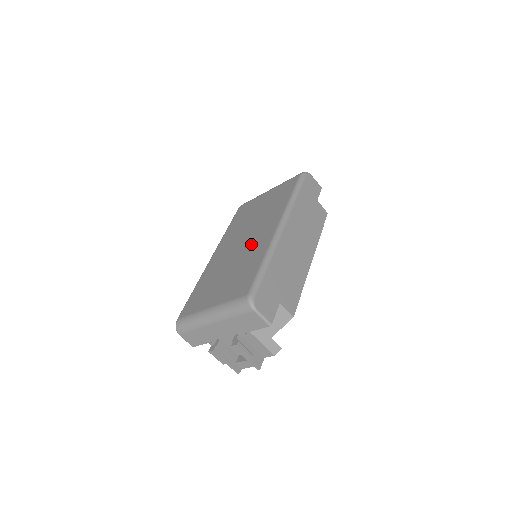
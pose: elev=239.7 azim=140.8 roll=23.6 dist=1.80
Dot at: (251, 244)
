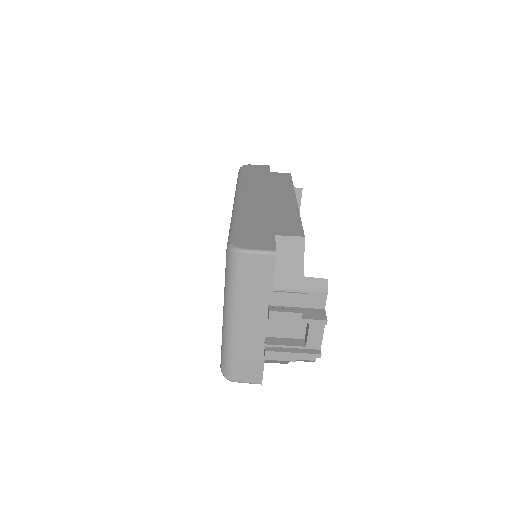
Dot at: occluded
